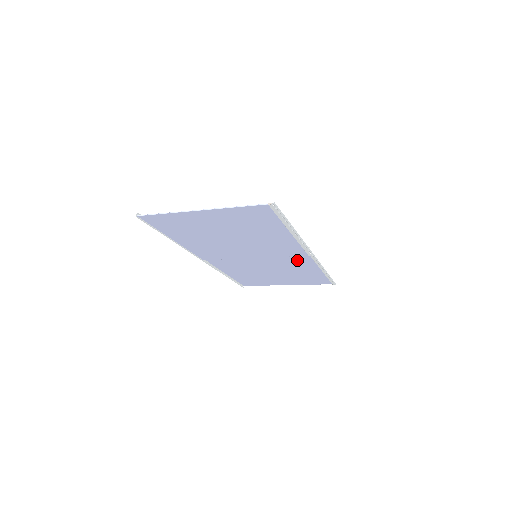
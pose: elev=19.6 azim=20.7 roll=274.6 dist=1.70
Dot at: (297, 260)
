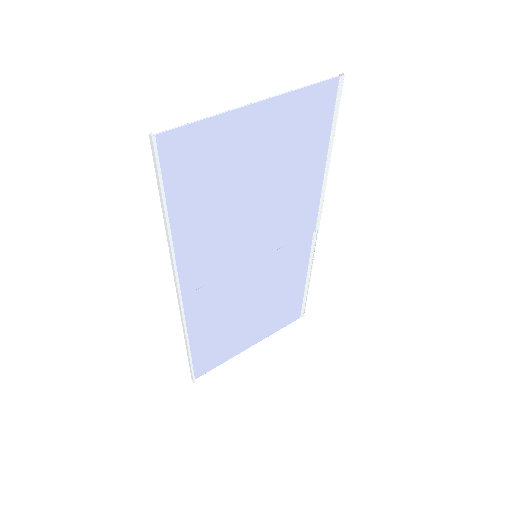
Dot at: (294, 255)
